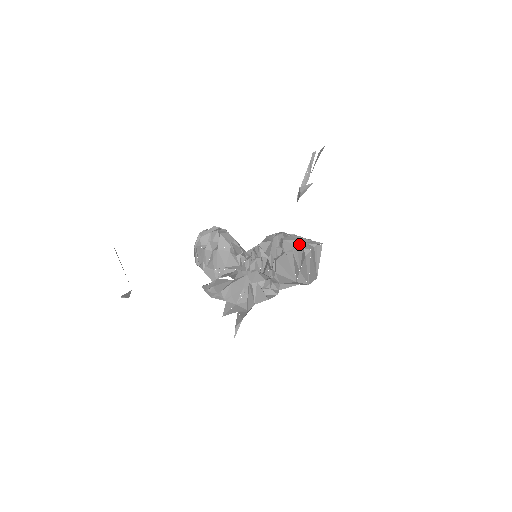
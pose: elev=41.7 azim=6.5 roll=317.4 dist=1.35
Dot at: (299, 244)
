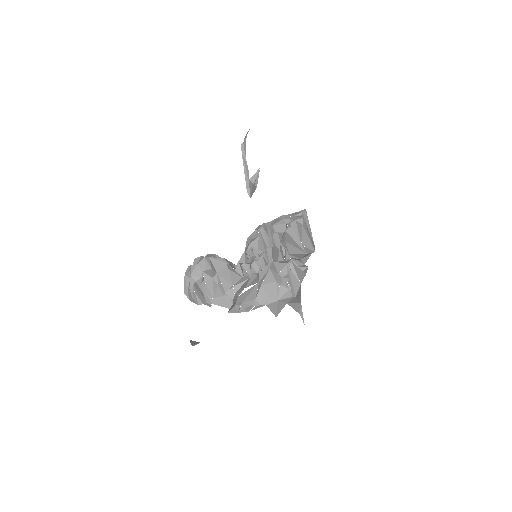
Dot at: (288, 220)
